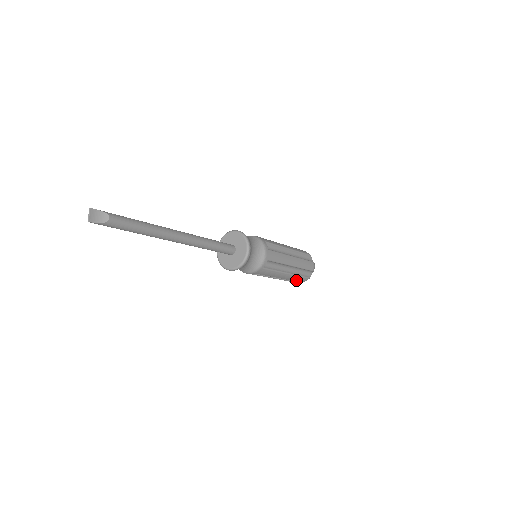
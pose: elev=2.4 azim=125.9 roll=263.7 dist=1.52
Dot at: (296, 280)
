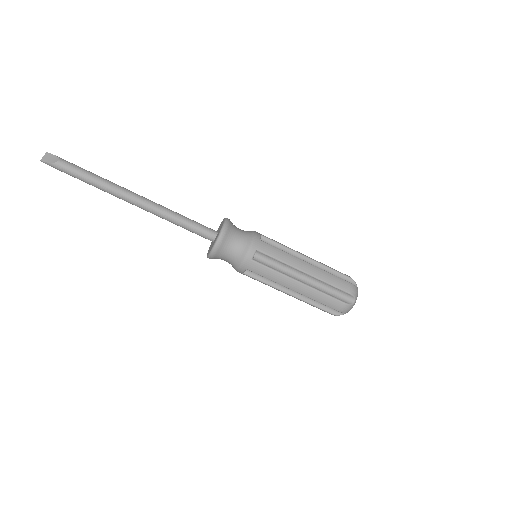
Dot at: (324, 302)
